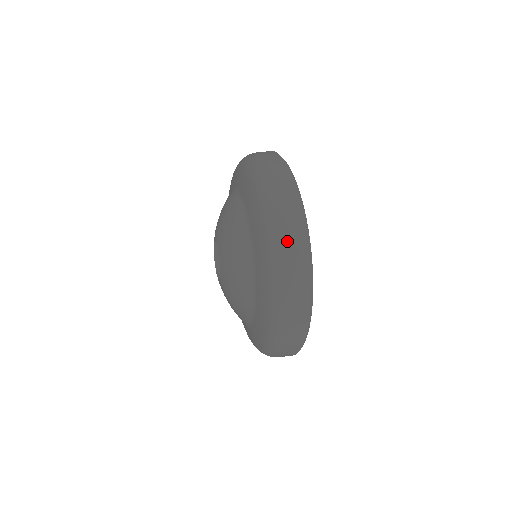
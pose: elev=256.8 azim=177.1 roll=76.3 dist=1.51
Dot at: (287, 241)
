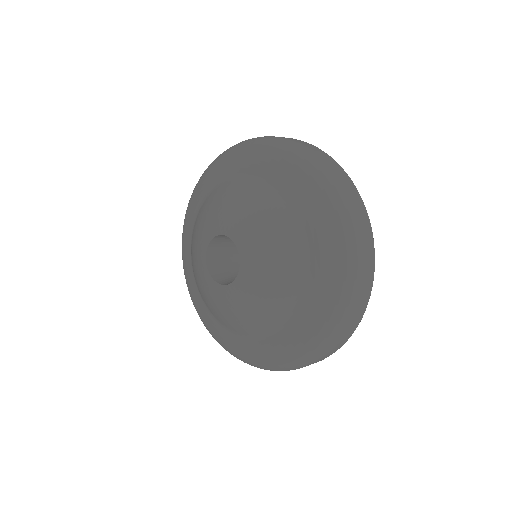
Dot at: (329, 351)
